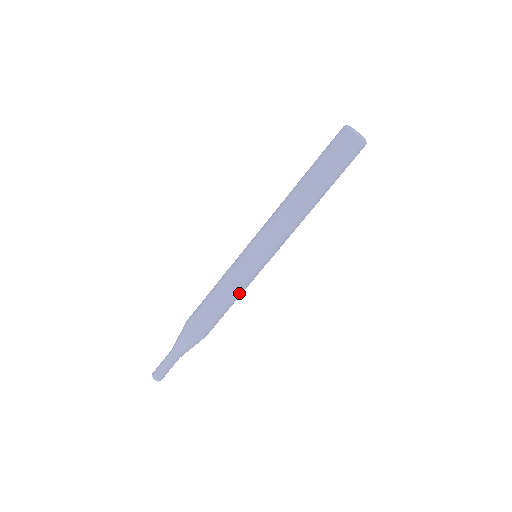
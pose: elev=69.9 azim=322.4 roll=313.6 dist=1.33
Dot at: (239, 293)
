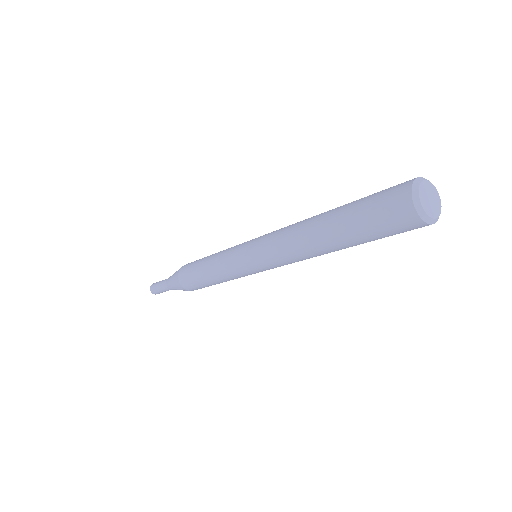
Dot at: (233, 279)
